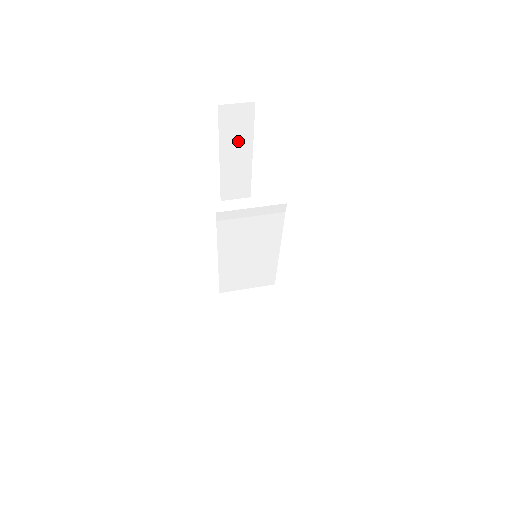
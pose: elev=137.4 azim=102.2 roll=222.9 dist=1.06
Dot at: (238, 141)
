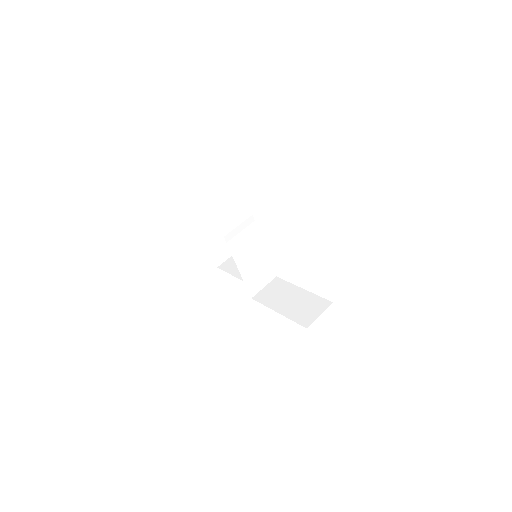
Dot at: (207, 223)
